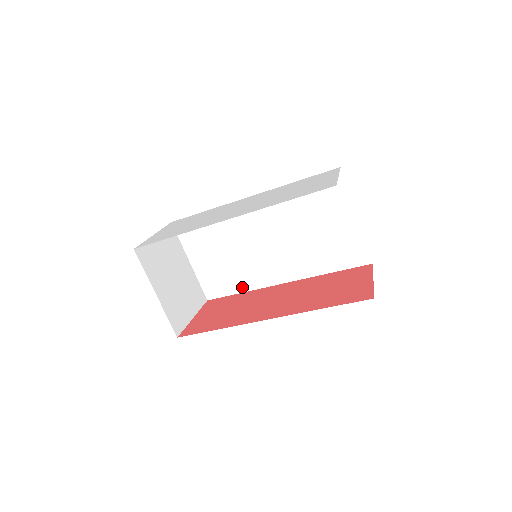
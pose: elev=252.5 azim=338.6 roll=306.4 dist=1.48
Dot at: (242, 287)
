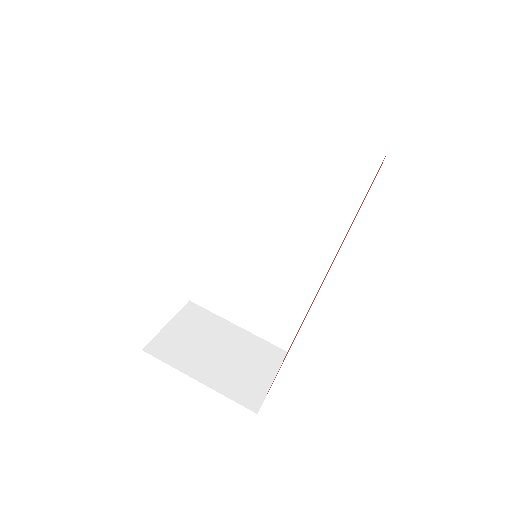
Dot at: (301, 307)
